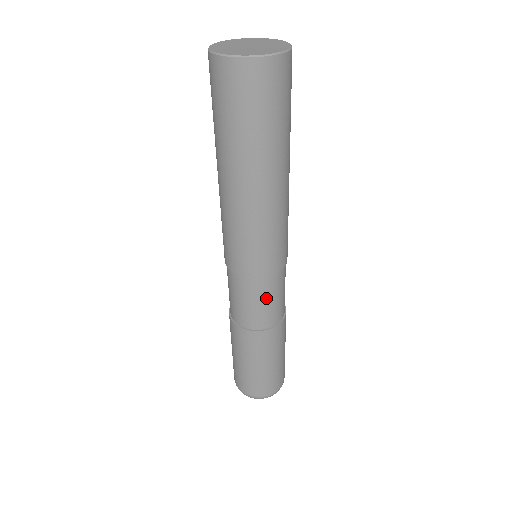
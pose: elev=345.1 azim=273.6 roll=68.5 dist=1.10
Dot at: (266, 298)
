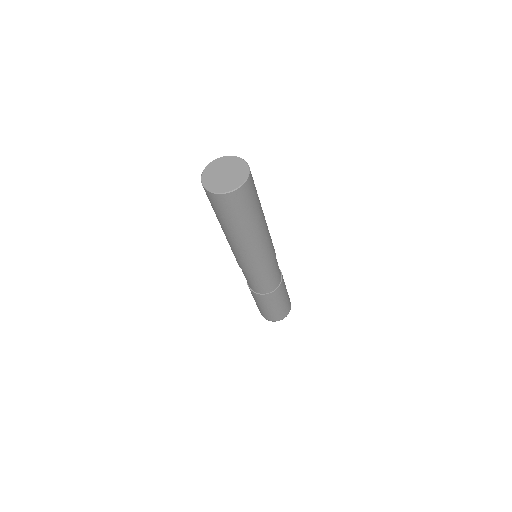
Dot at: (253, 281)
